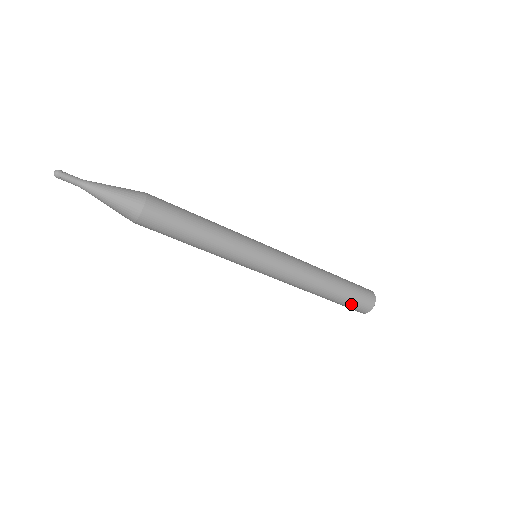
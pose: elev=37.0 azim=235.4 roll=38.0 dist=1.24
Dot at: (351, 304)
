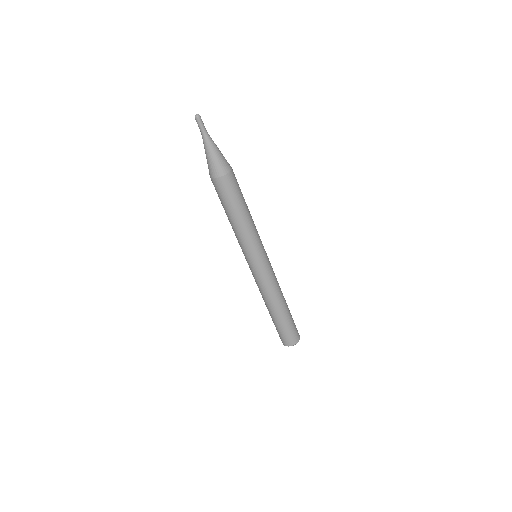
Dot at: (280, 332)
